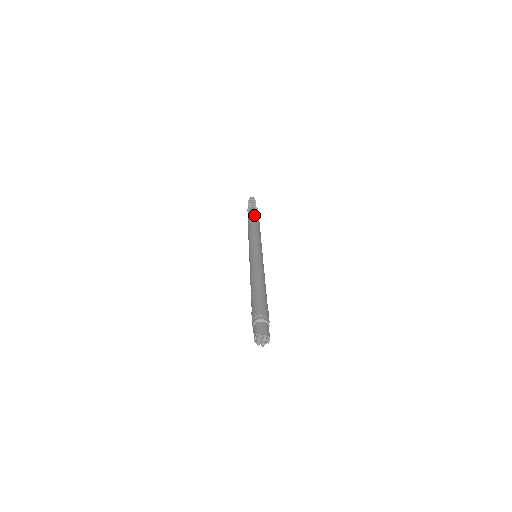
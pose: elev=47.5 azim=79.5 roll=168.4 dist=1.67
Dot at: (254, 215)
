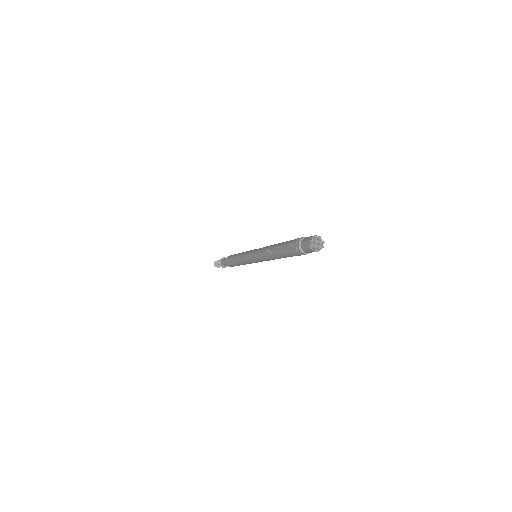
Dot at: occluded
